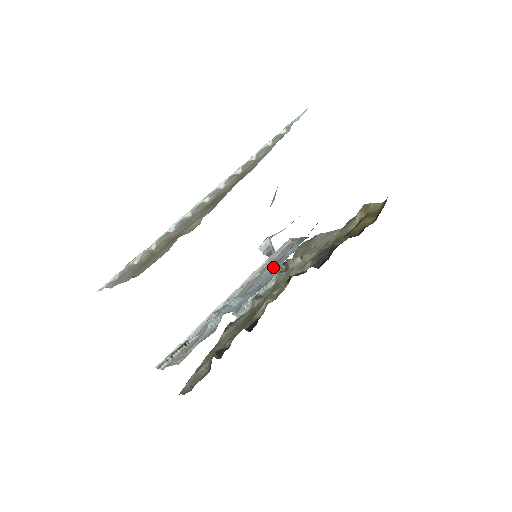
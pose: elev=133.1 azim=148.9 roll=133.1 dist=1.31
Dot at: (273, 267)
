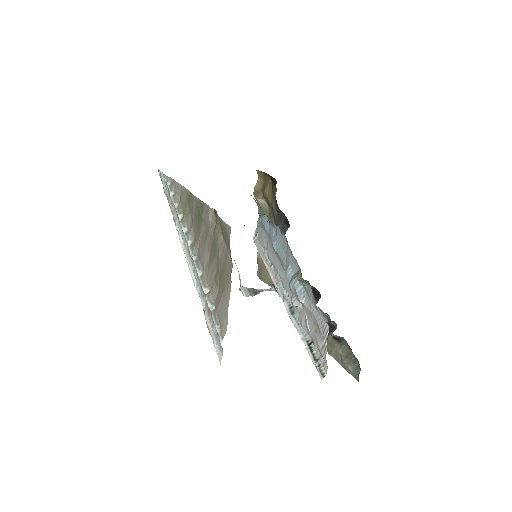
Dot at: (273, 240)
